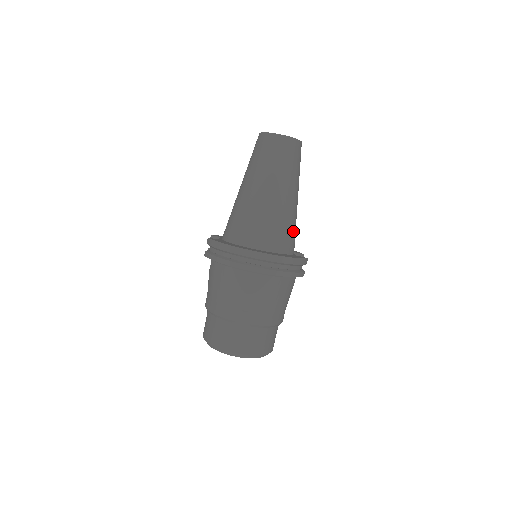
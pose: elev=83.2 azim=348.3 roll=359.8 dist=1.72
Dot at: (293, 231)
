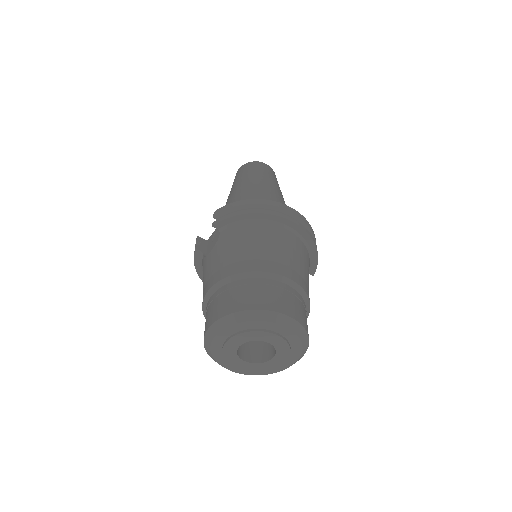
Dot at: occluded
